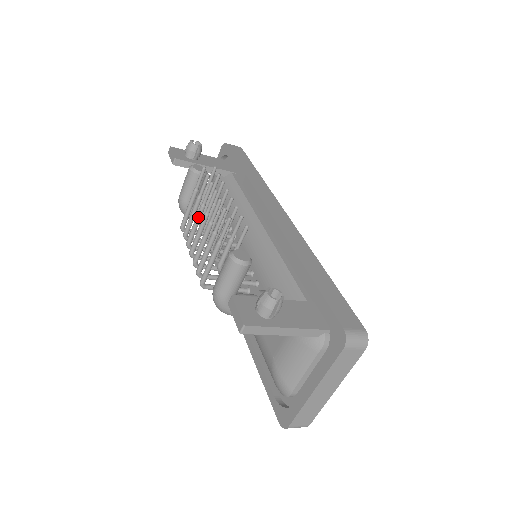
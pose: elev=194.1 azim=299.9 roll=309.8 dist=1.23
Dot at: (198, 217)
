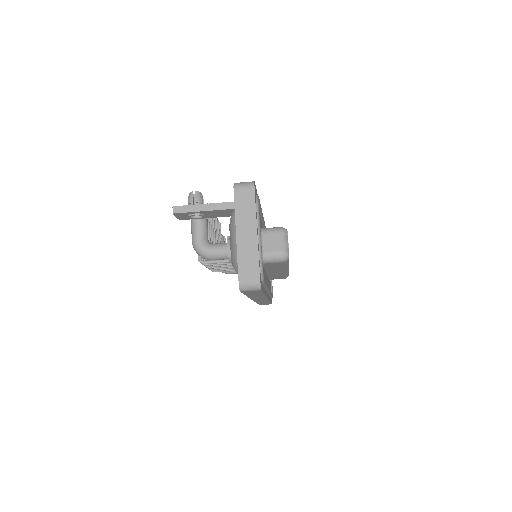
Dot at: occluded
